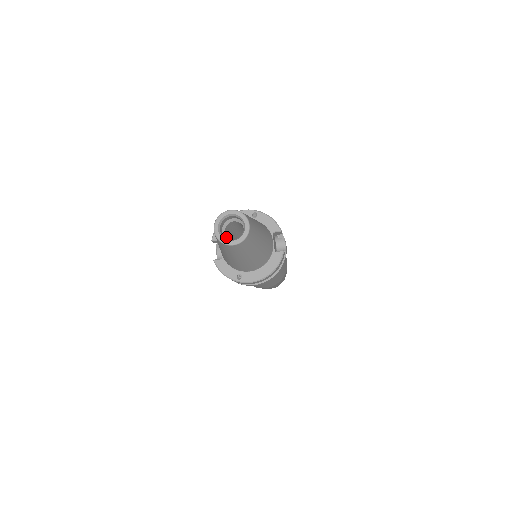
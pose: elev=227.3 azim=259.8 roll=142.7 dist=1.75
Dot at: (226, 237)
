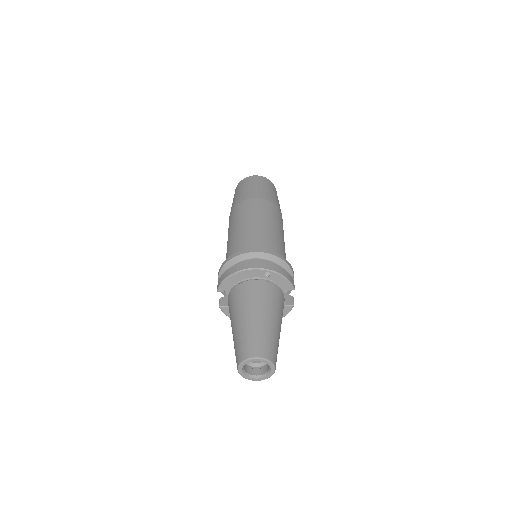
Dot at: occluded
